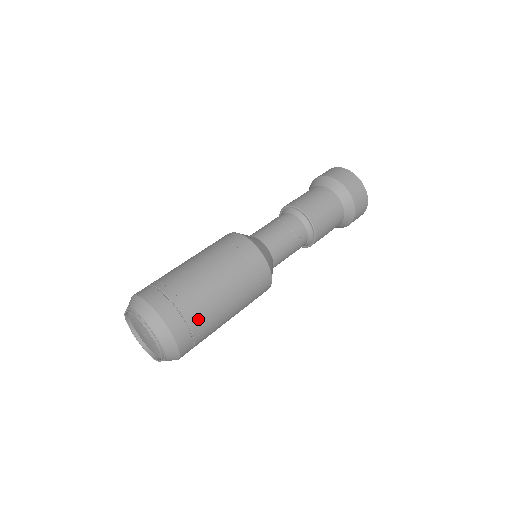
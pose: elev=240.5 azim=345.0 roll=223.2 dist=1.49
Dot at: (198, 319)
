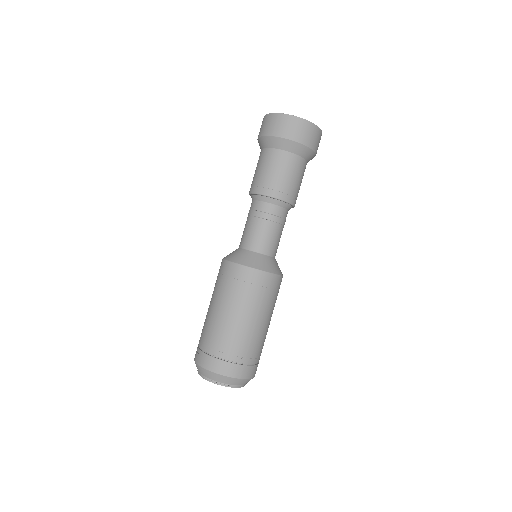
Dot at: (231, 351)
